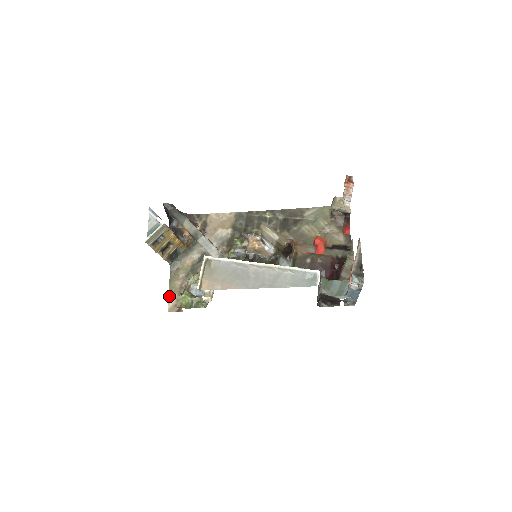
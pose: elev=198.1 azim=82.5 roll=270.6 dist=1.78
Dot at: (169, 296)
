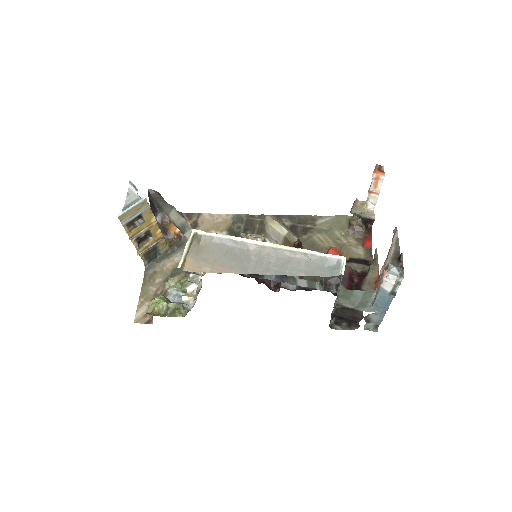
Dot at: (139, 303)
